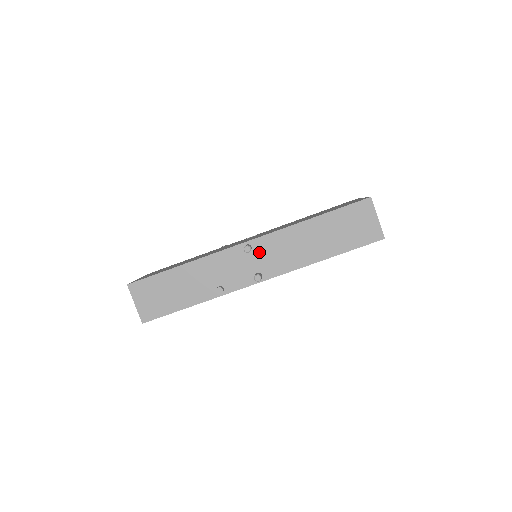
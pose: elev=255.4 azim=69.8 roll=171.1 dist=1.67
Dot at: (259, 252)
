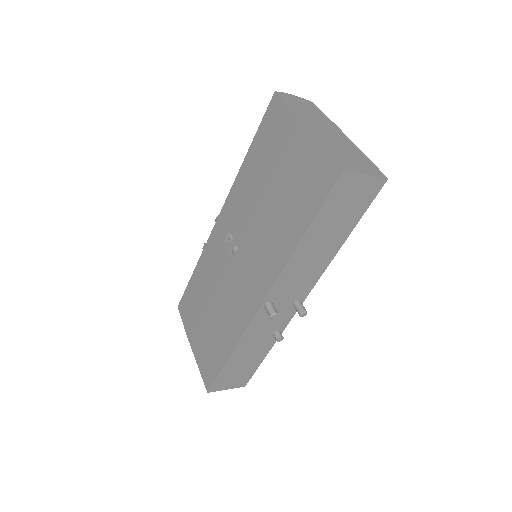
Dot at: (280, 297)
